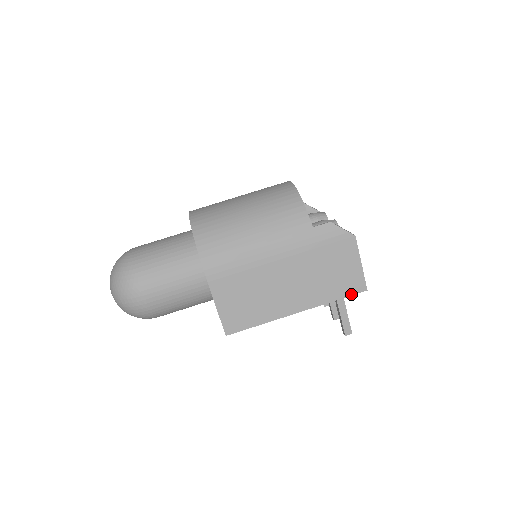
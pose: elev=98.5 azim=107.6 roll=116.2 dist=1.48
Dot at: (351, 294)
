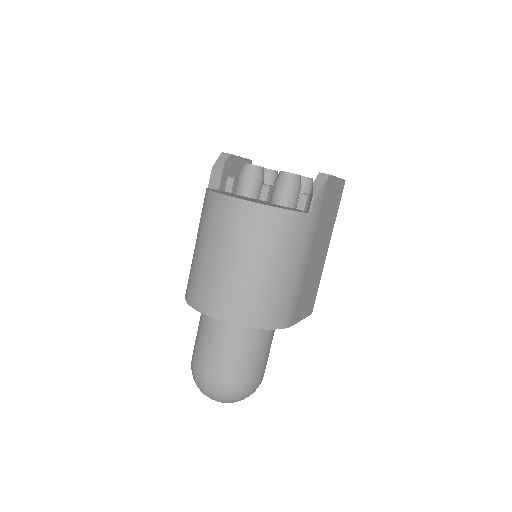
Dot at: (341, 196)
